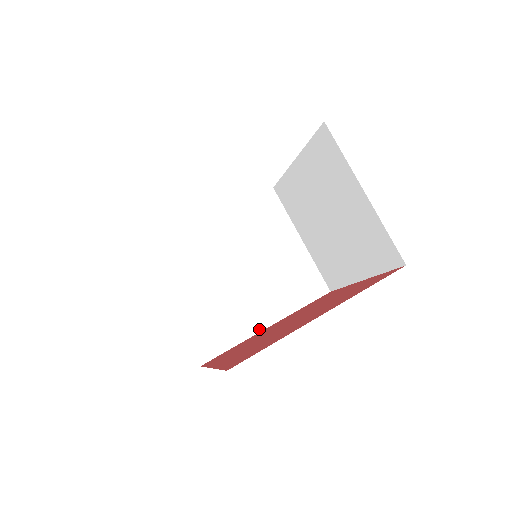
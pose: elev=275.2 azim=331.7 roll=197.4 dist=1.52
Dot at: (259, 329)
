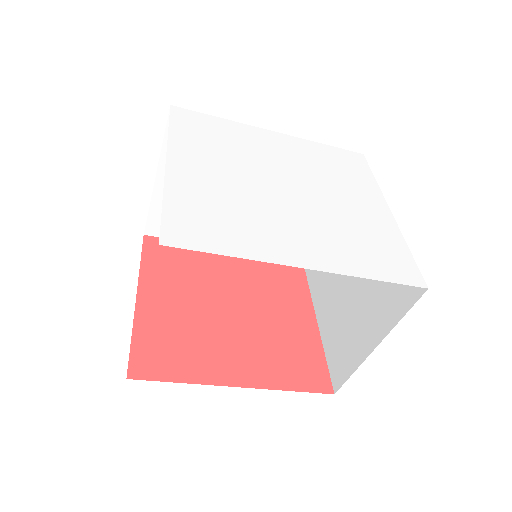
Dot at: occluded
